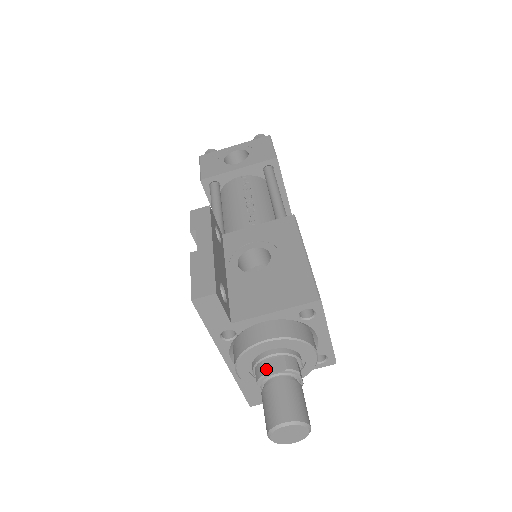
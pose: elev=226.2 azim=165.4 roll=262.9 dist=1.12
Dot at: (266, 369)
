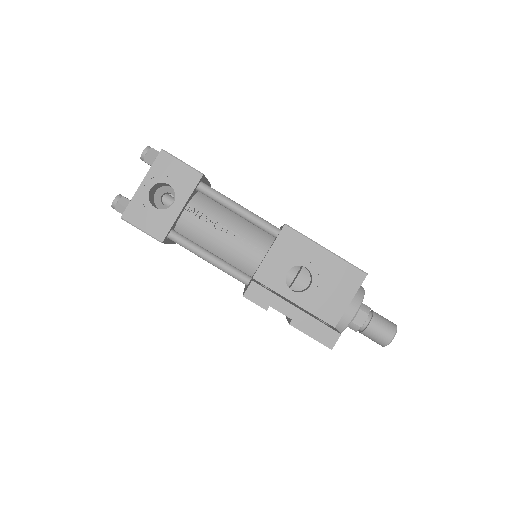
Dot at: (359, 324)
